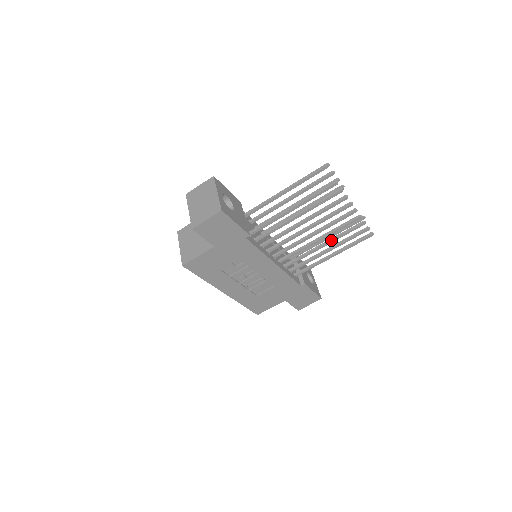
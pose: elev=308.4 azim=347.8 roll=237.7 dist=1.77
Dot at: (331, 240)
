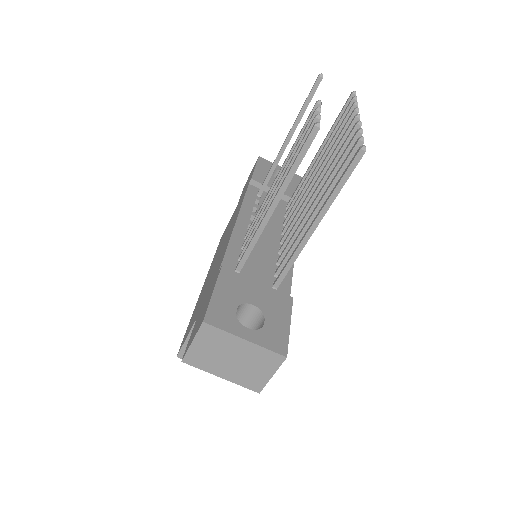
Dot at: occluded
